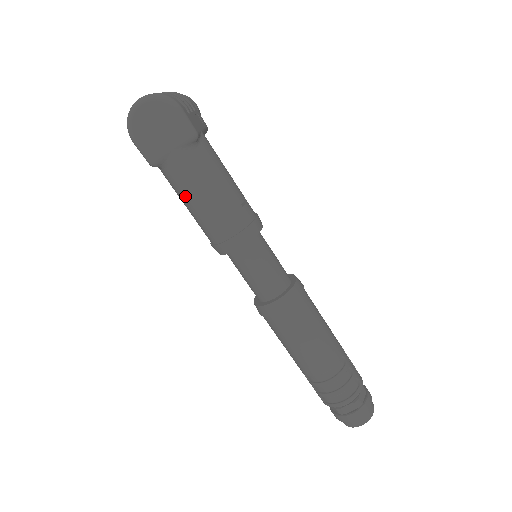
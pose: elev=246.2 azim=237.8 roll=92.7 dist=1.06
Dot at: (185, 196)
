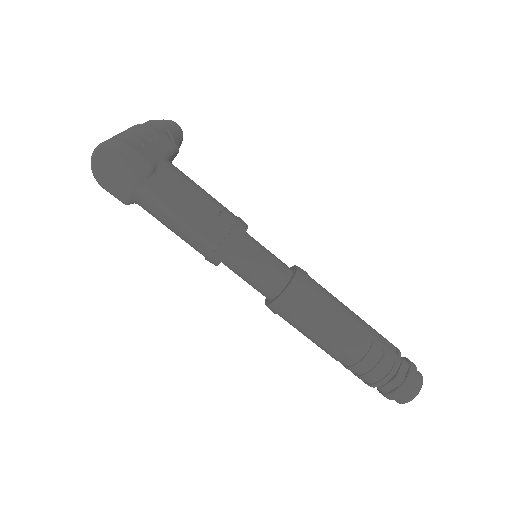
Dot at: (163, 223)
